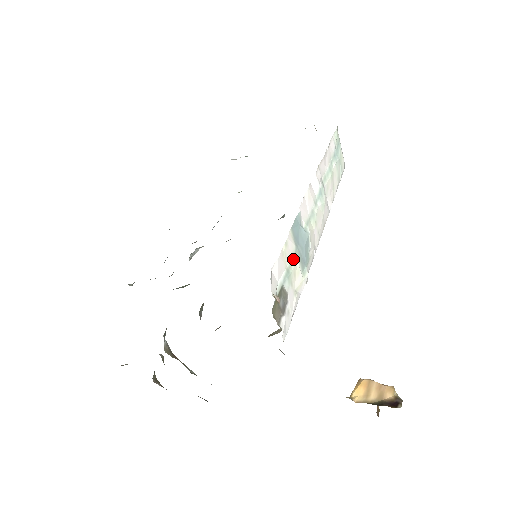
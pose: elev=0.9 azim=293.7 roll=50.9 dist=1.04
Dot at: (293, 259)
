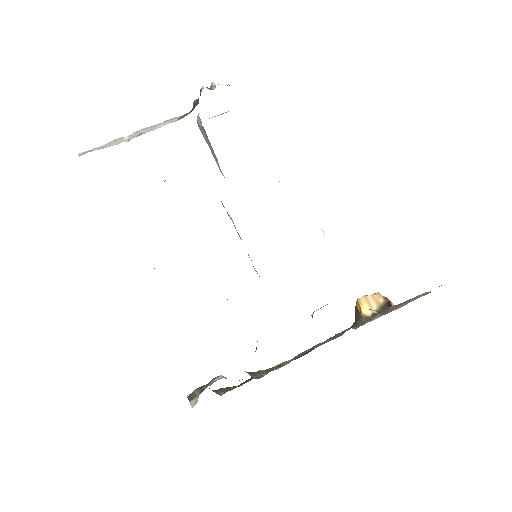
Dot at: occluded
